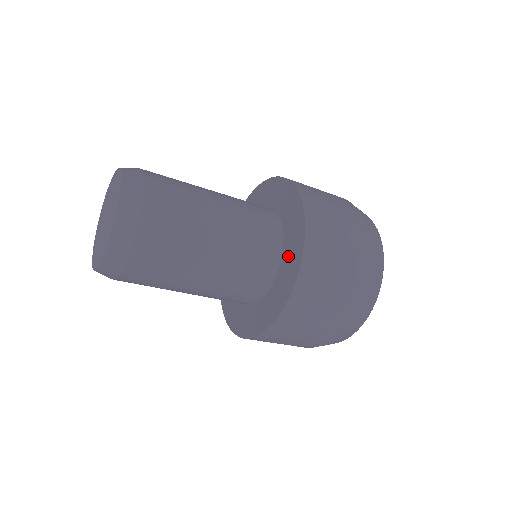
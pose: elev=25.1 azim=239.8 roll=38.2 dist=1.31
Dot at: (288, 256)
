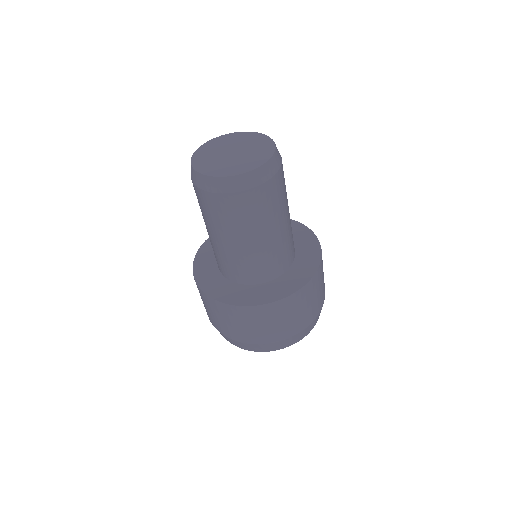
Dot at: (297, 236)
